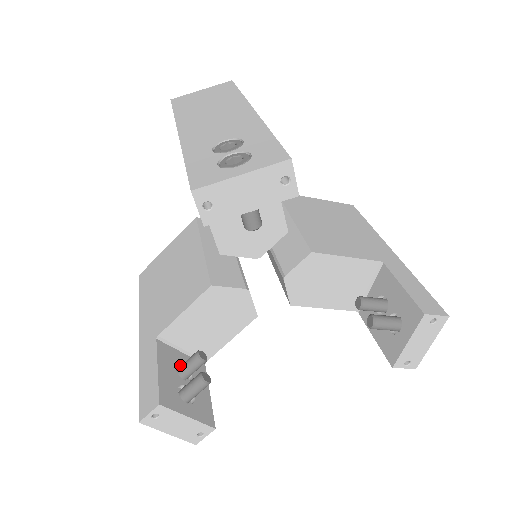
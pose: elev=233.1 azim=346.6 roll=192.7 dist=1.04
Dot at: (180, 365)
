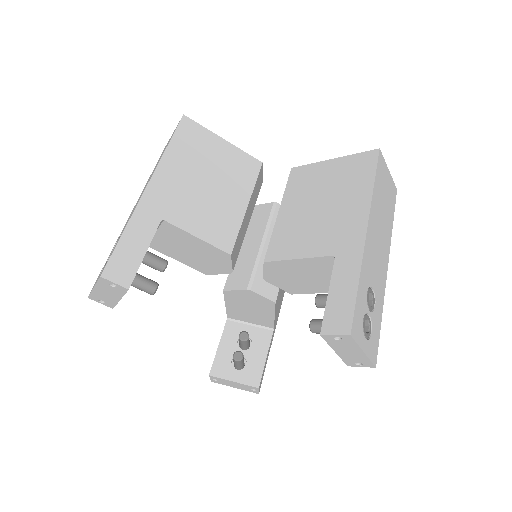
Dot at: occluded
